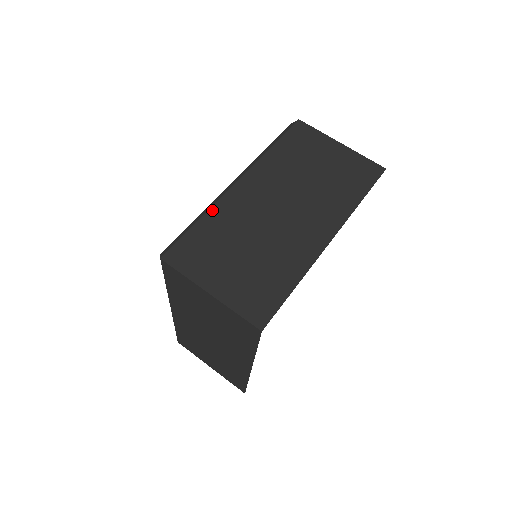
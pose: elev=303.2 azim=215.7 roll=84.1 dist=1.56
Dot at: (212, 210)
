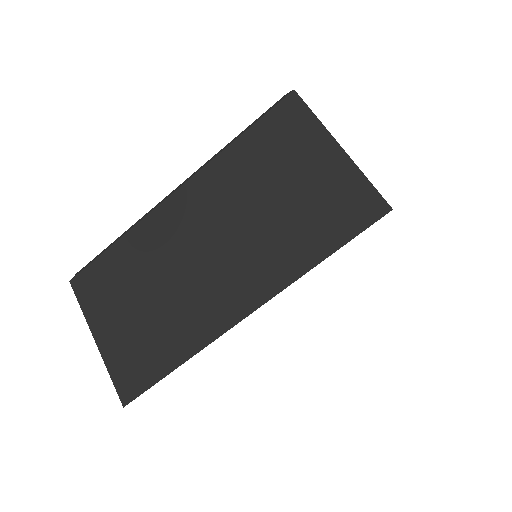
Dot at: (133, 231)
